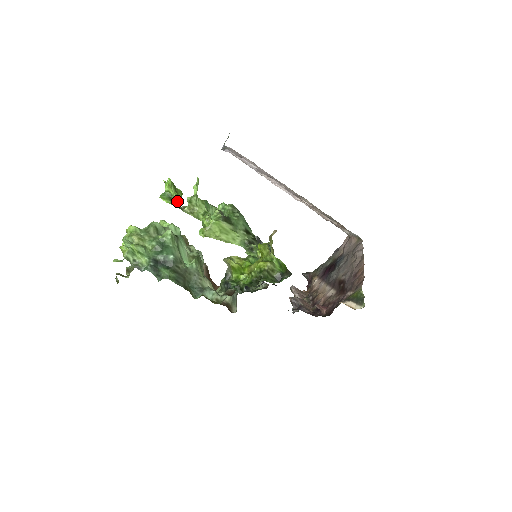
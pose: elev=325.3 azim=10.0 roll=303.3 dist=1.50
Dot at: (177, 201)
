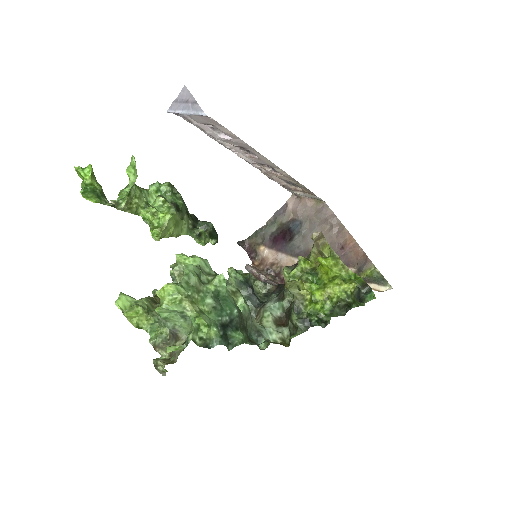
Dot at: (103, 195)
